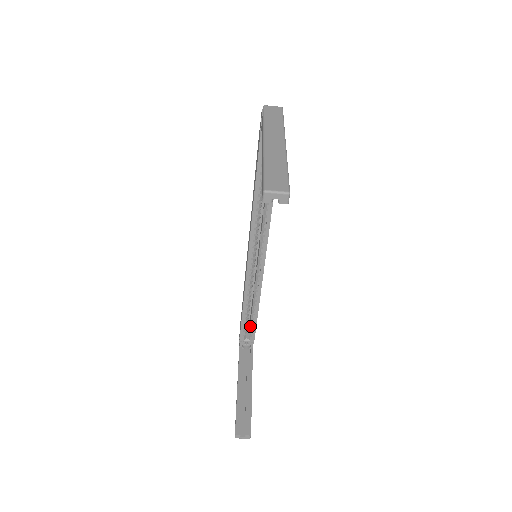
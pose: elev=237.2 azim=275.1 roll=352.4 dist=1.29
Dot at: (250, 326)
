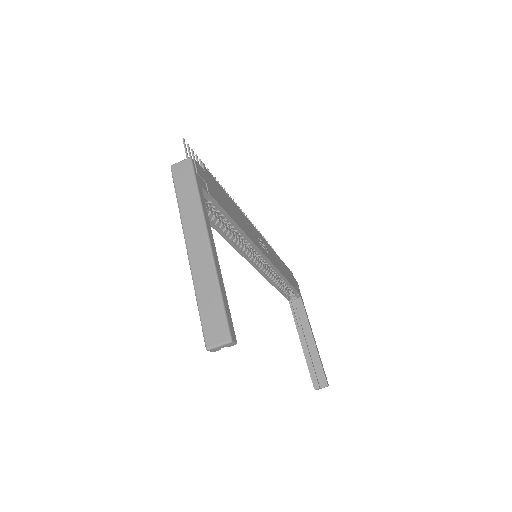
Dot at: occluded
